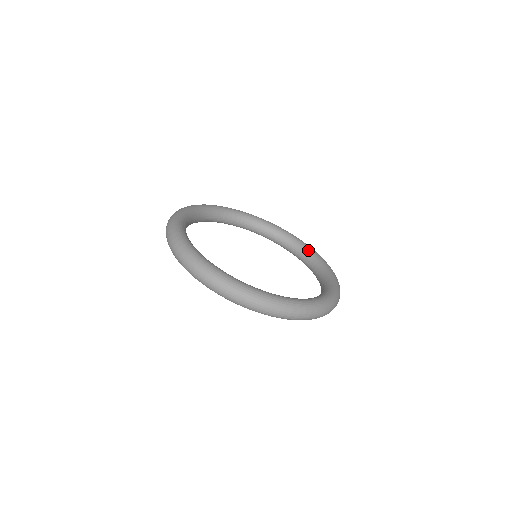
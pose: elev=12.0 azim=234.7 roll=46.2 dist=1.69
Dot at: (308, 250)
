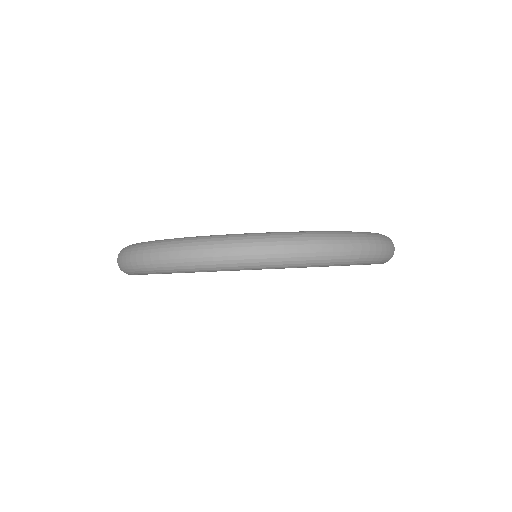
Dot at: occluded
